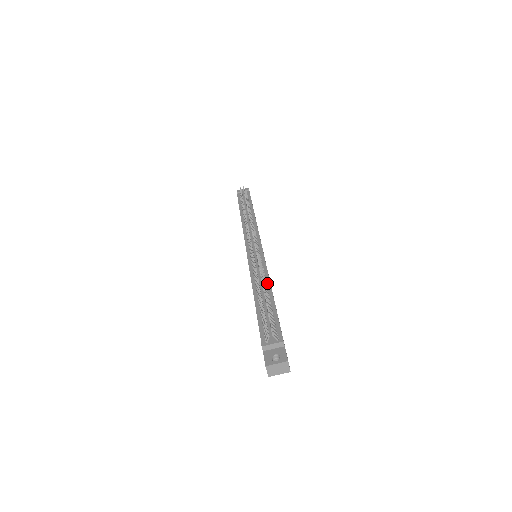
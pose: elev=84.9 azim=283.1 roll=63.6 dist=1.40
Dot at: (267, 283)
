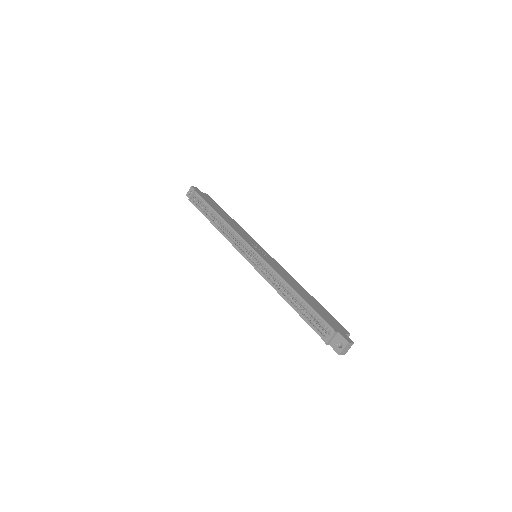
Dot at: (286, 285)
